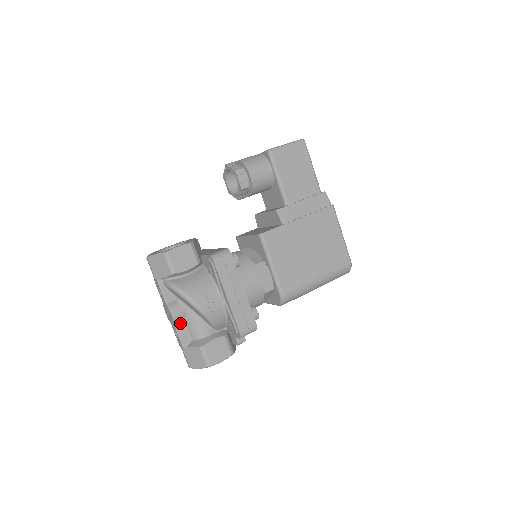
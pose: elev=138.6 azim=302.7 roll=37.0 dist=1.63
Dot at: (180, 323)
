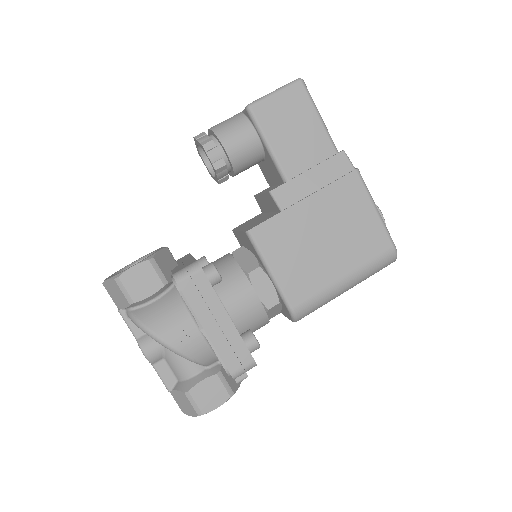
Dot at: (159, 361)
